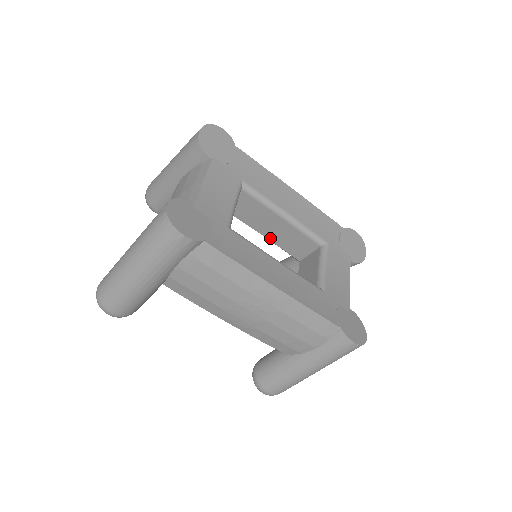
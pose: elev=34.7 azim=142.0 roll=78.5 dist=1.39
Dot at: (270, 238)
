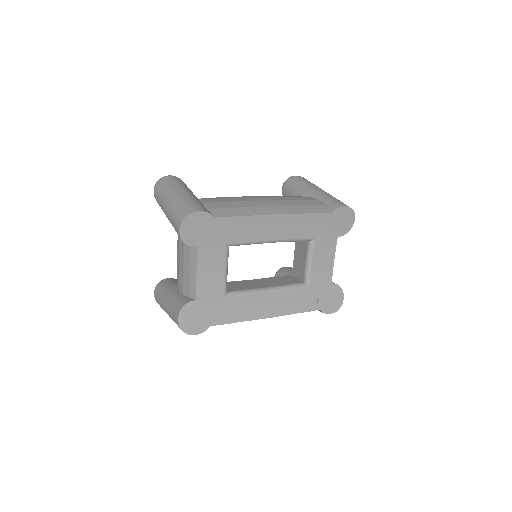
Dot at: occluded
